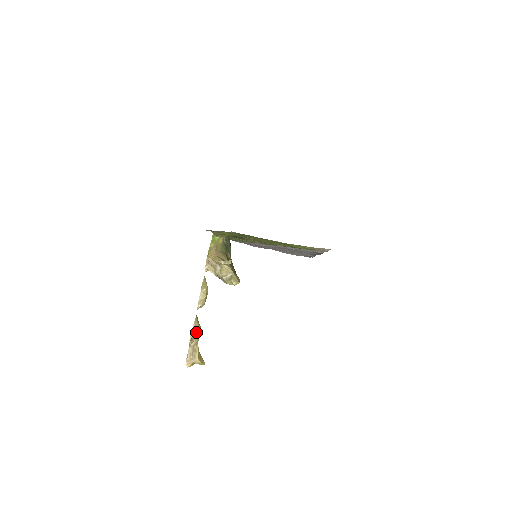
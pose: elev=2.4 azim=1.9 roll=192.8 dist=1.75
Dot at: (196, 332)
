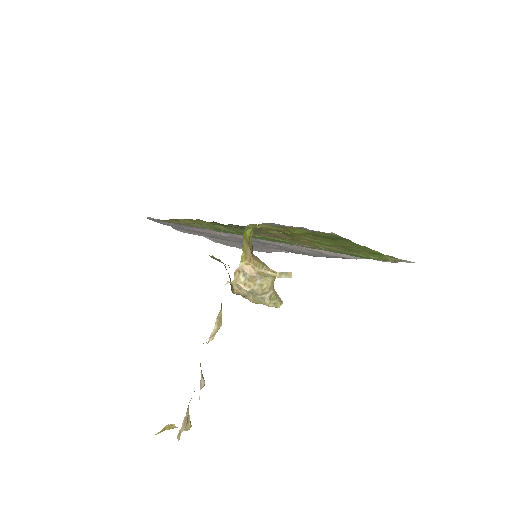
Dot at: (204, 383)
